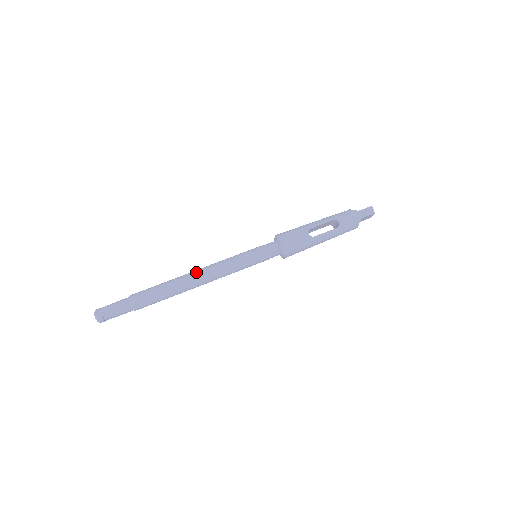
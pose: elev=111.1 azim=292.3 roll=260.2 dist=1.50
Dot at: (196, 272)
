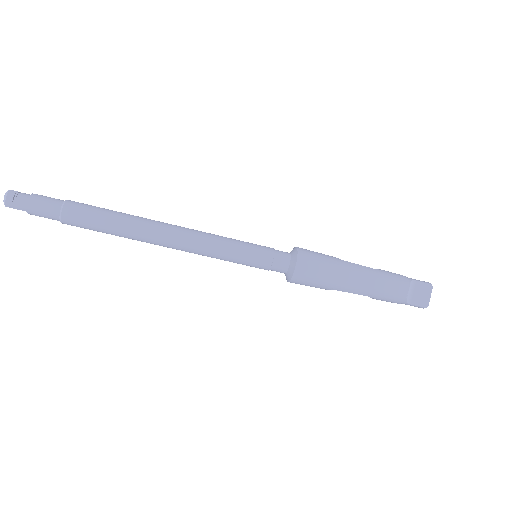
Dot at: (165, 245)
